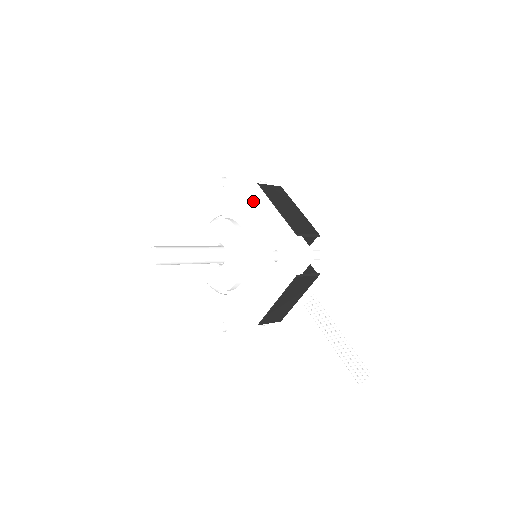
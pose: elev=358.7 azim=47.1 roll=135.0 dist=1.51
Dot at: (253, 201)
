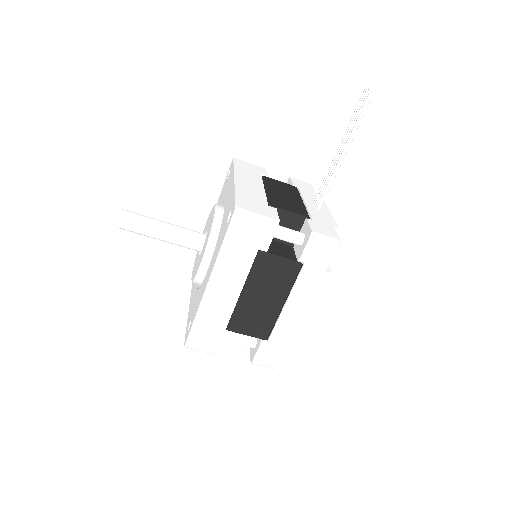
Dot at: occluded
